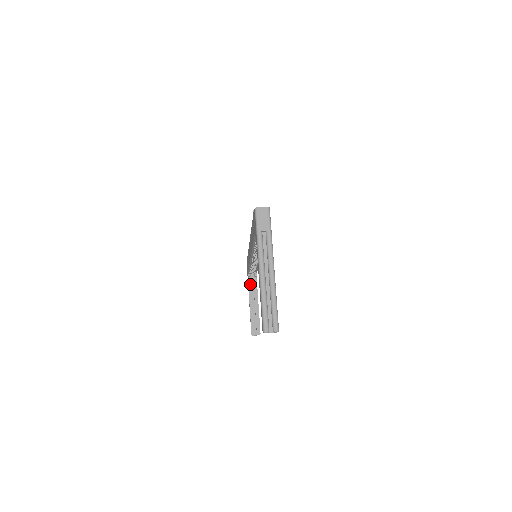
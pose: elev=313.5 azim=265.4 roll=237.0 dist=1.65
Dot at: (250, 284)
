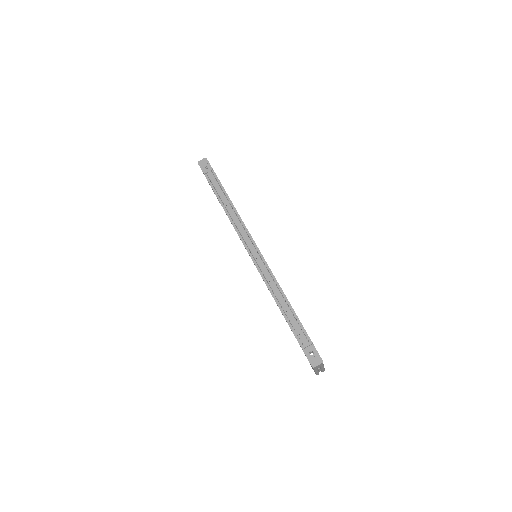
Dot at: occluded
